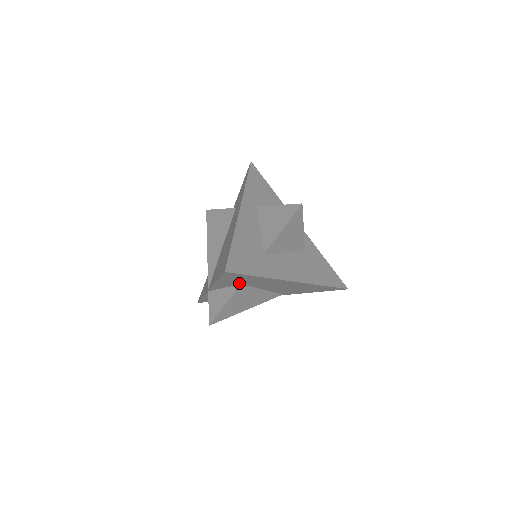
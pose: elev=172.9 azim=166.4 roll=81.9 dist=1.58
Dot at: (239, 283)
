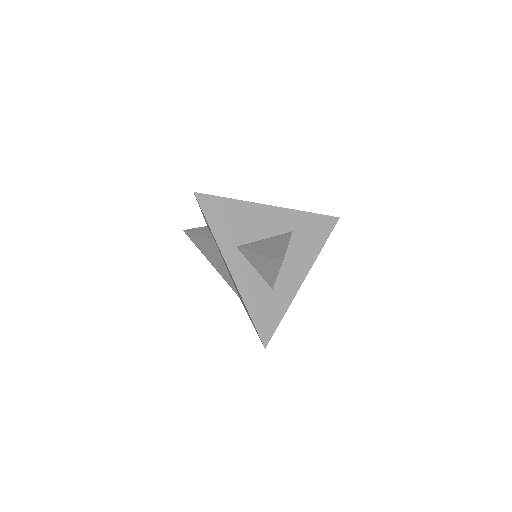
Dot at: occluded
